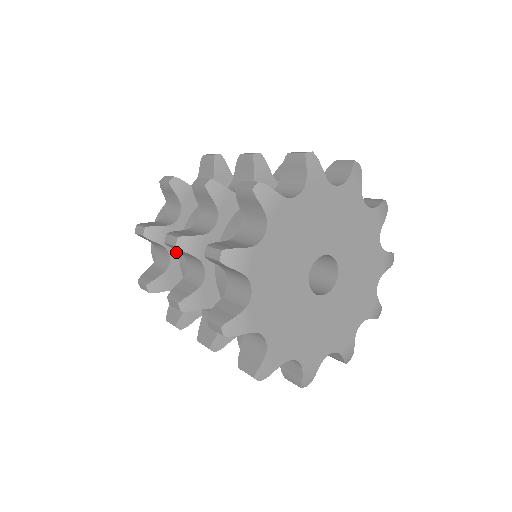
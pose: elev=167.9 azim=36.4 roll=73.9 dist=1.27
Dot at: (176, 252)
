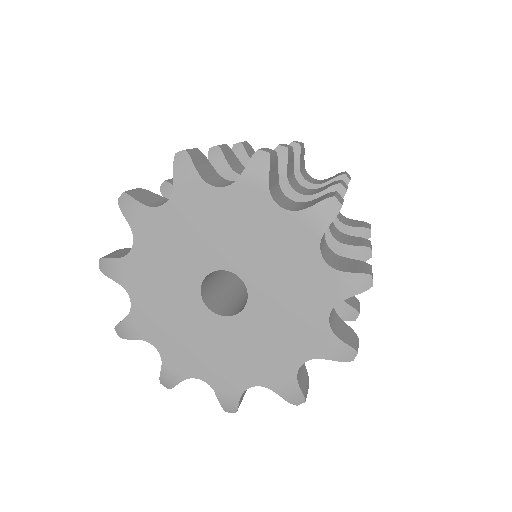
Dot at: occluded
